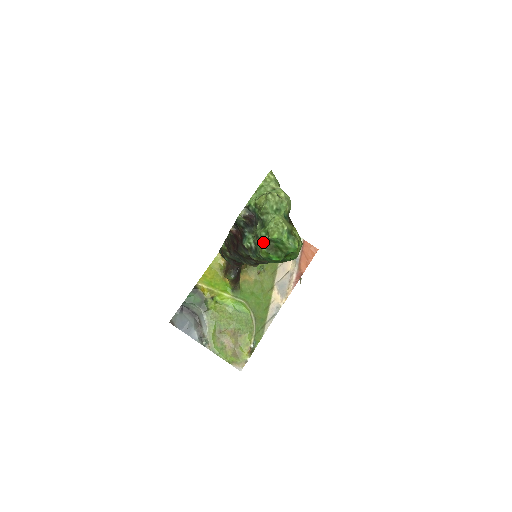
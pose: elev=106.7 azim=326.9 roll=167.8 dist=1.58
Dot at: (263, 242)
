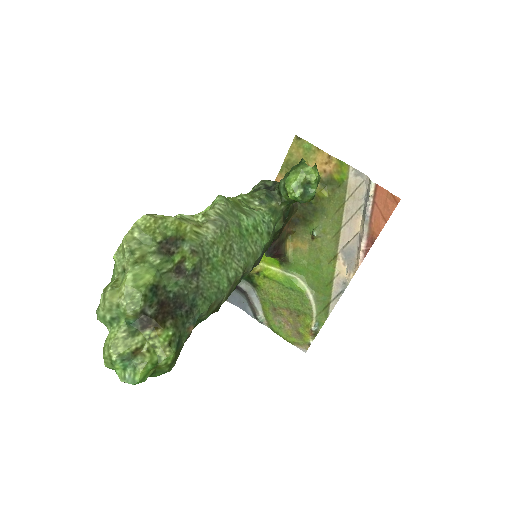
Dot at: occluded
